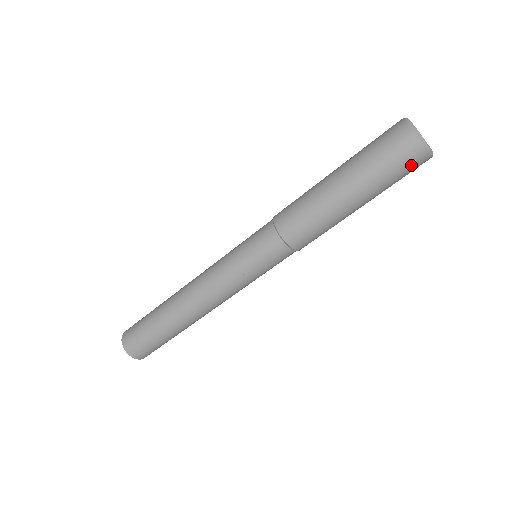
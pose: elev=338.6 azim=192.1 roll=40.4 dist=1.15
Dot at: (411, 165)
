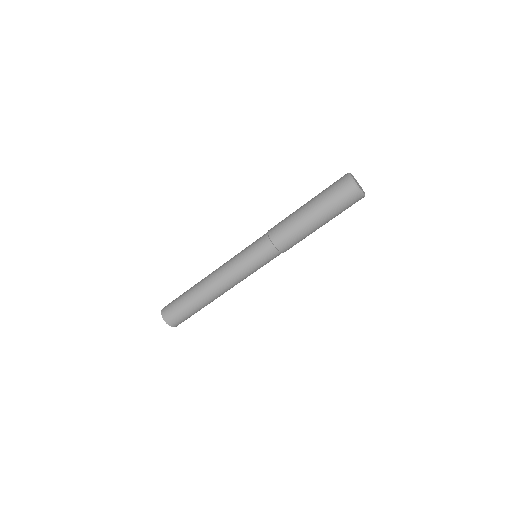
Dot at: (351, 201)
